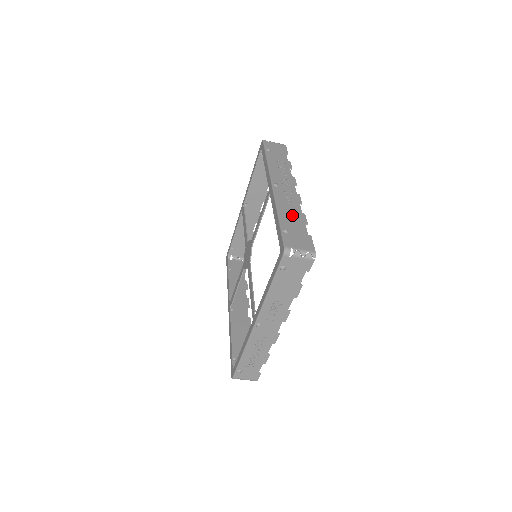
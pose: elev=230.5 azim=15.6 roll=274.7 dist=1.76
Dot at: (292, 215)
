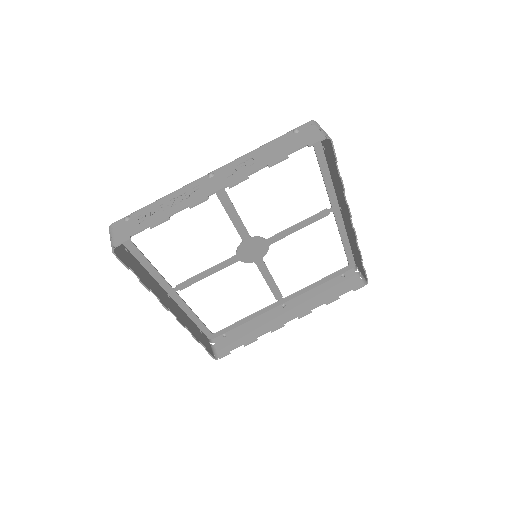
Dot at: occluded
